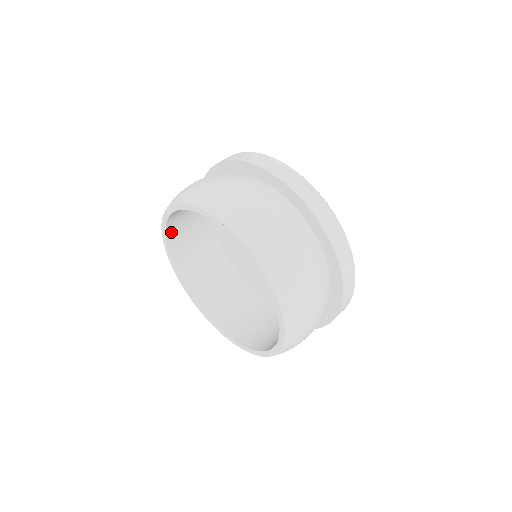
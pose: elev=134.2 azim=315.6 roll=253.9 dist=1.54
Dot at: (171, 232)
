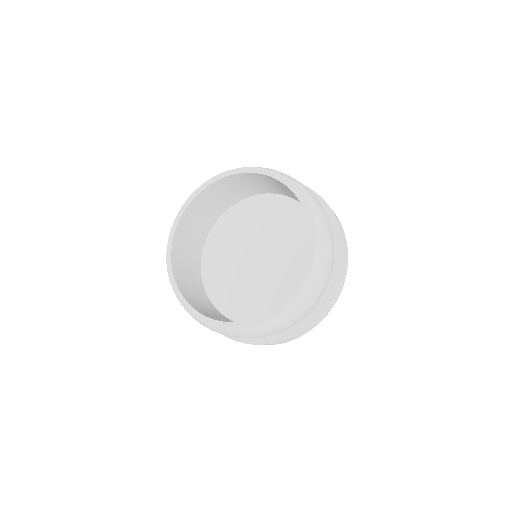
Dot at: (176, 275)
